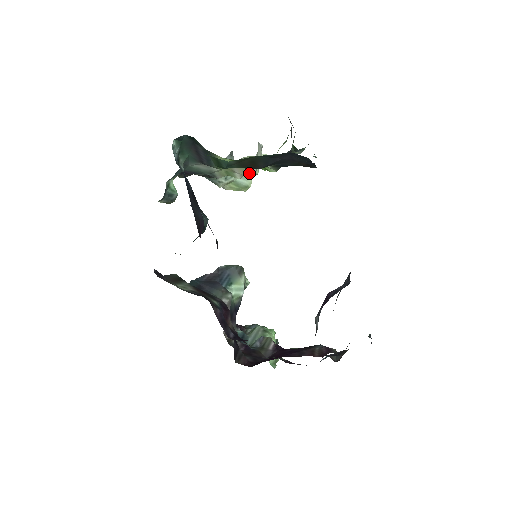
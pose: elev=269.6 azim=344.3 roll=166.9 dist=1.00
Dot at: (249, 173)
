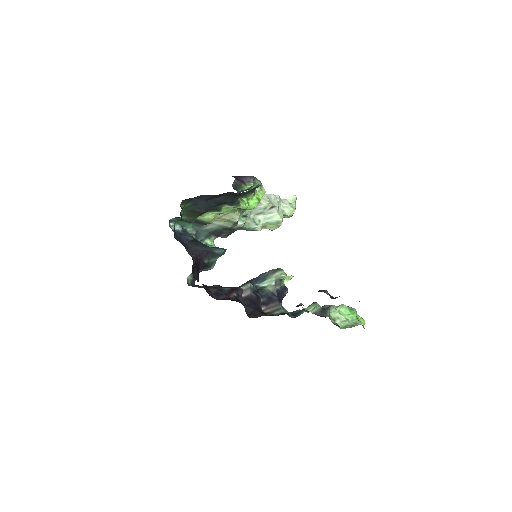
Dot at: (272, 213)
